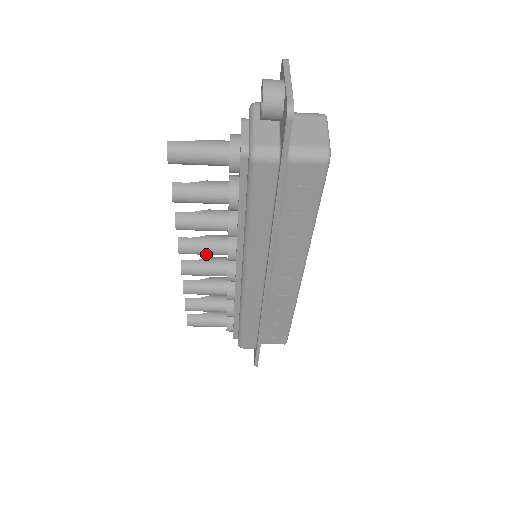
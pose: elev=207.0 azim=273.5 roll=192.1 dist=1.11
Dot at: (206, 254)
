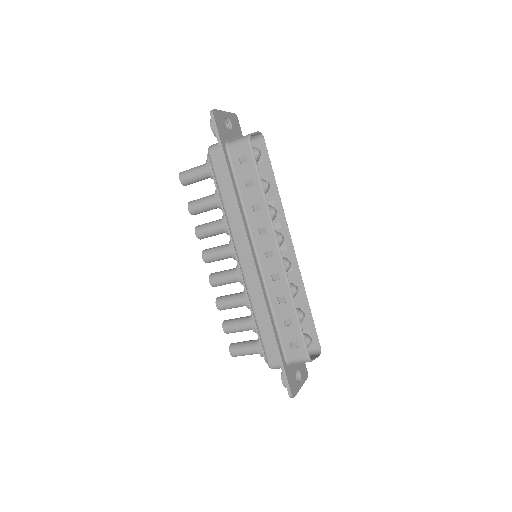
Dot at: (219, 257)
